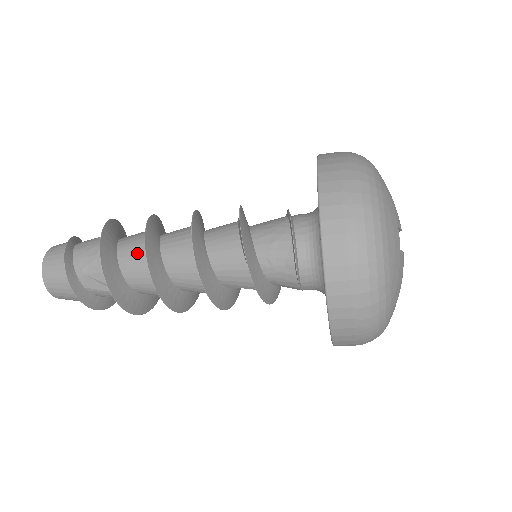
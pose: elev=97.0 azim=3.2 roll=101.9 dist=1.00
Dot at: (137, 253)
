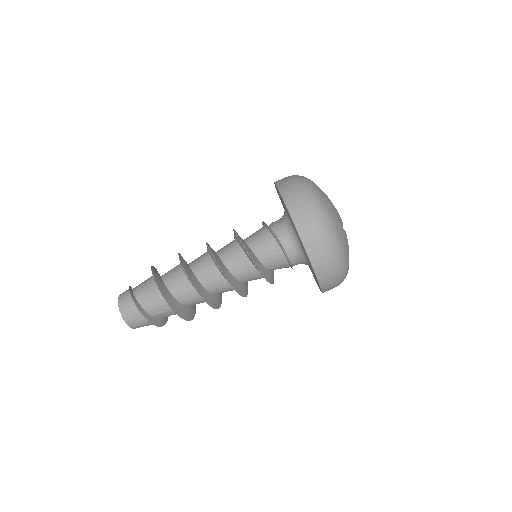
Dot at: (188, 292)
